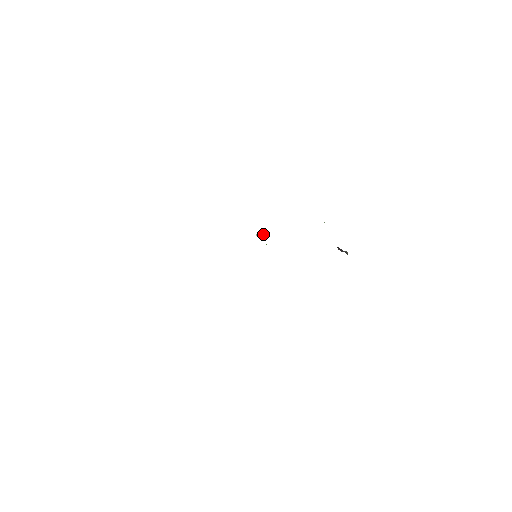
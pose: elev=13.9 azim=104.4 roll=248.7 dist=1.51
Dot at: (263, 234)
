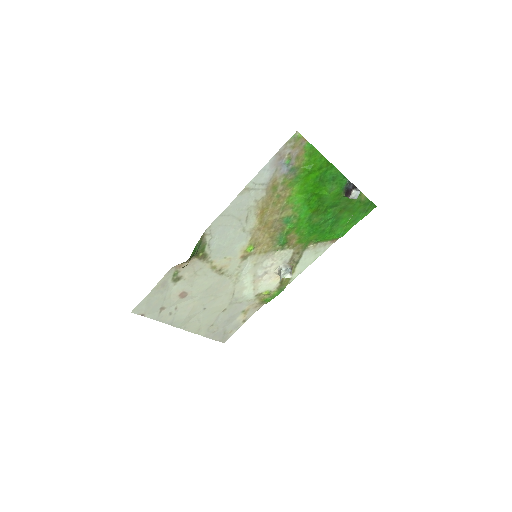
Dot at: (282, 264)
